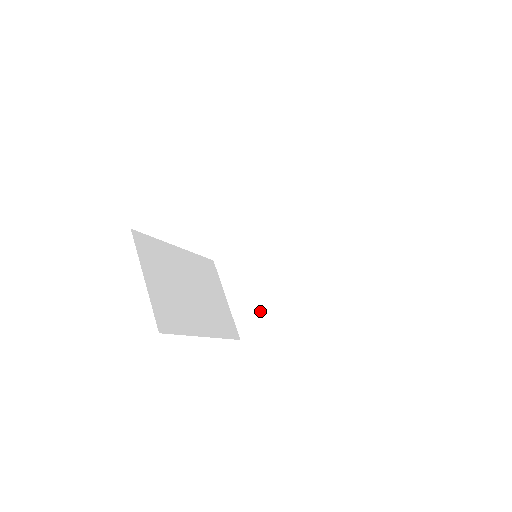
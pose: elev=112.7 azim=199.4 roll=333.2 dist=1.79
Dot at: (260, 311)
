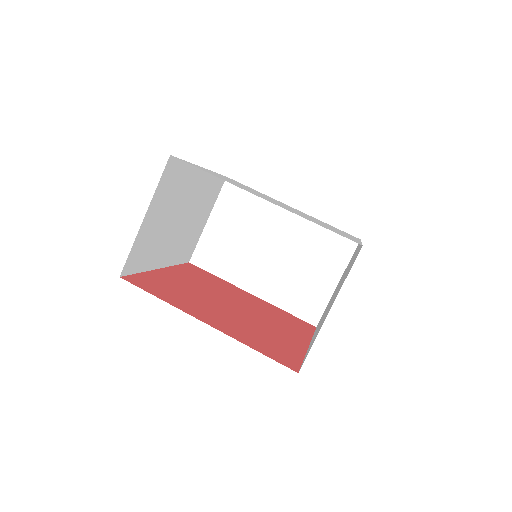
Dot at: (223, 259)
